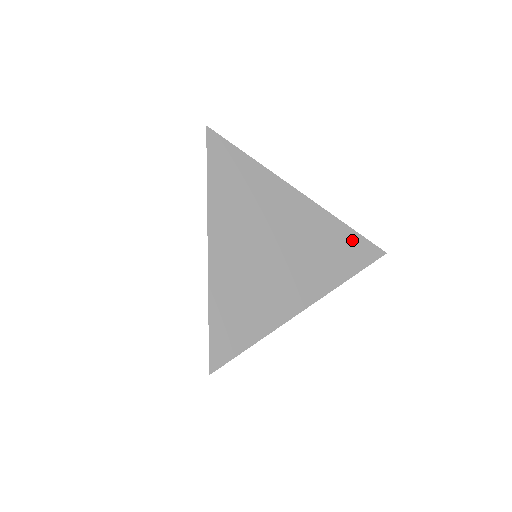
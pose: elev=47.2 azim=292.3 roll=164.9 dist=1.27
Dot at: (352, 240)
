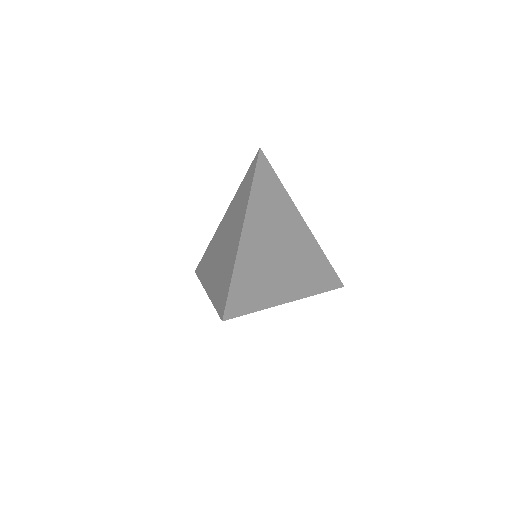
Dot at: (327, 267)
